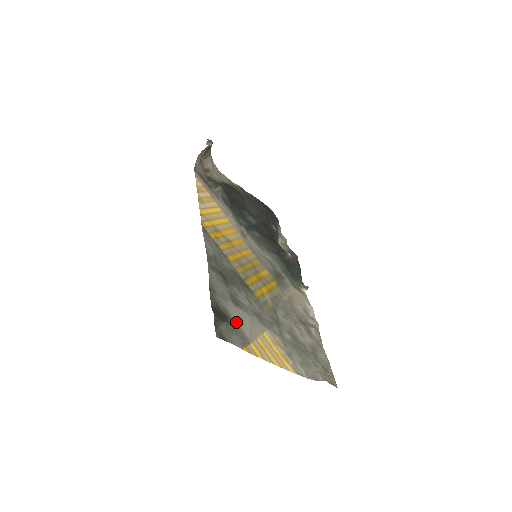
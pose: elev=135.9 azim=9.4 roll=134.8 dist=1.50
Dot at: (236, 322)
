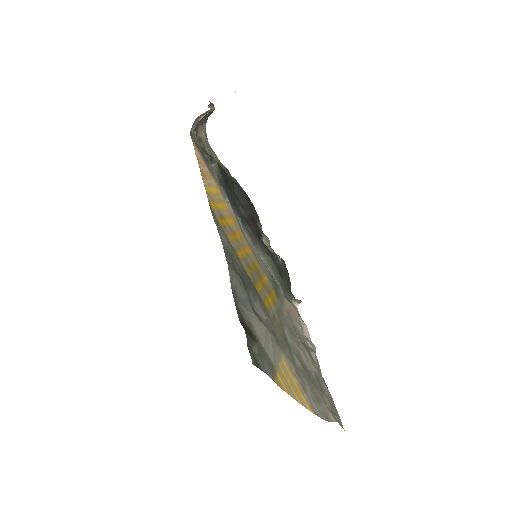
Dot at: (261, 342)
